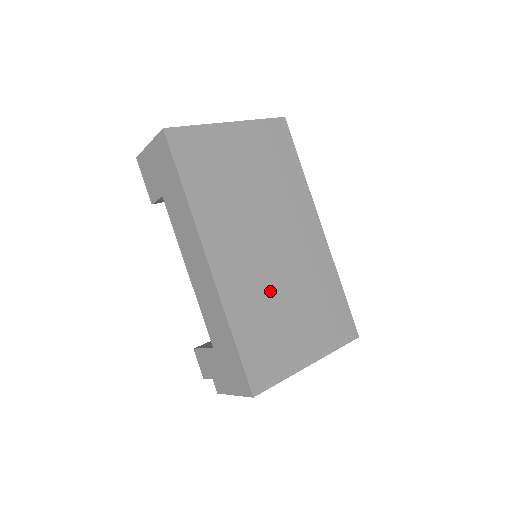
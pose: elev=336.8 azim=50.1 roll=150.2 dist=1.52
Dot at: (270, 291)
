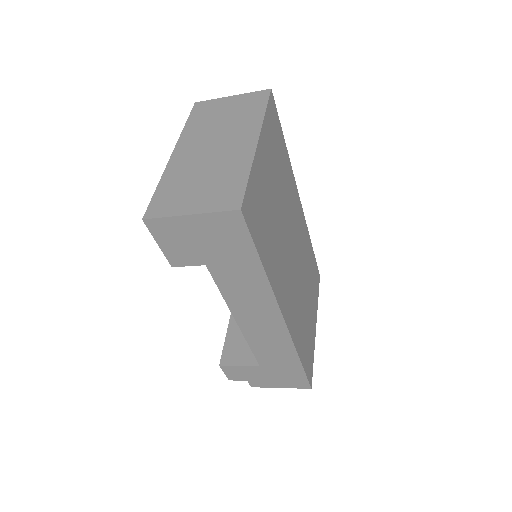
Dot at: (301, 298)
